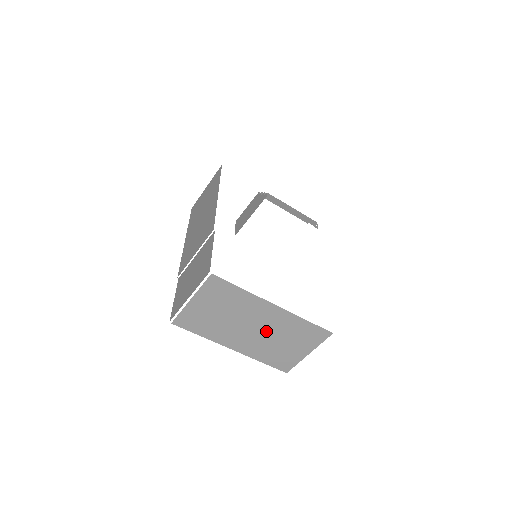
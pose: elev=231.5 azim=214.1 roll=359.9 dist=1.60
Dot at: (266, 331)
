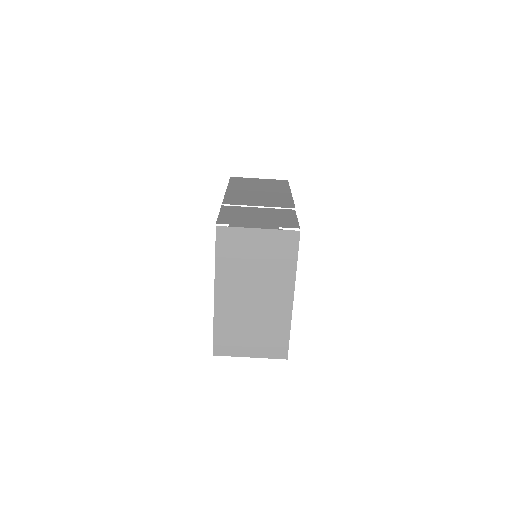
Dot at: (257, 309)
